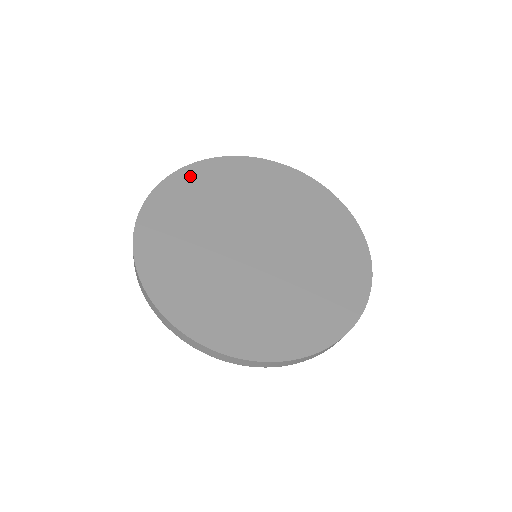
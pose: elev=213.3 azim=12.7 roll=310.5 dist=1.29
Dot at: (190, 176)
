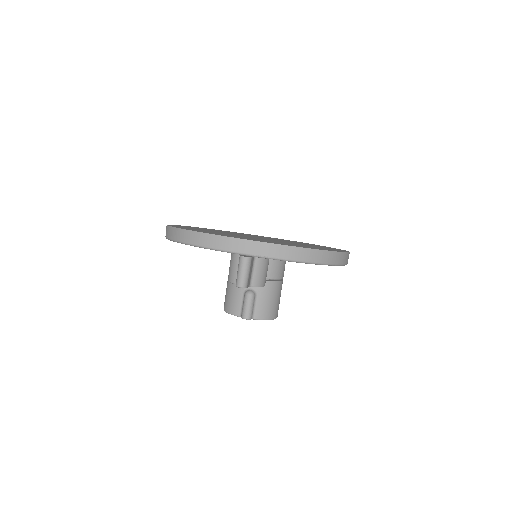
Dot at: occluded
